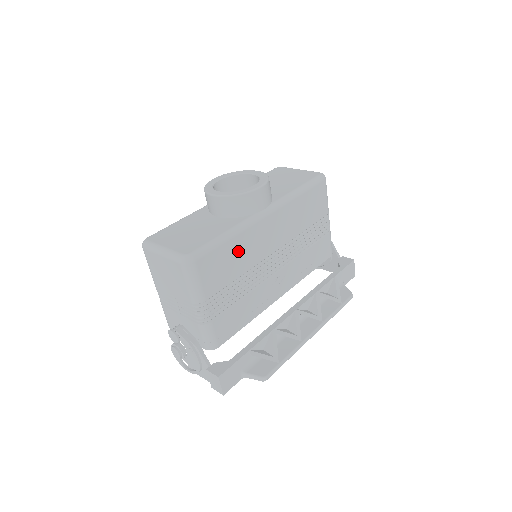
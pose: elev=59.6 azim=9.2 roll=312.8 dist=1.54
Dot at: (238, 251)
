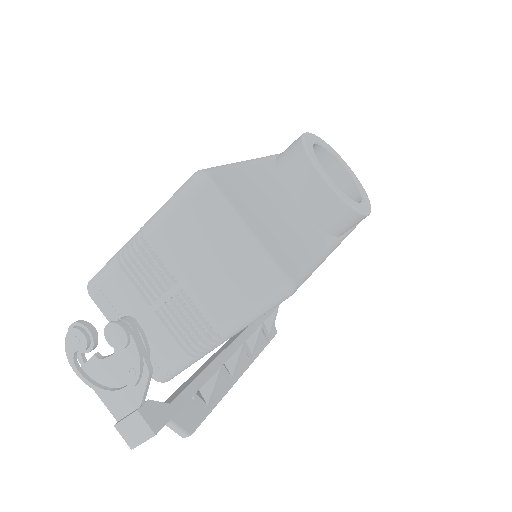
Dot at: occluded
